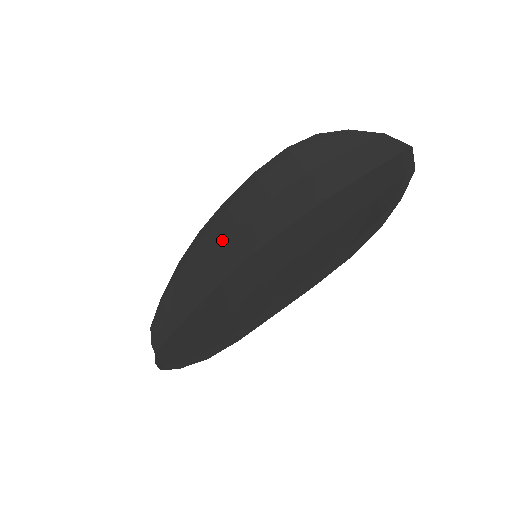
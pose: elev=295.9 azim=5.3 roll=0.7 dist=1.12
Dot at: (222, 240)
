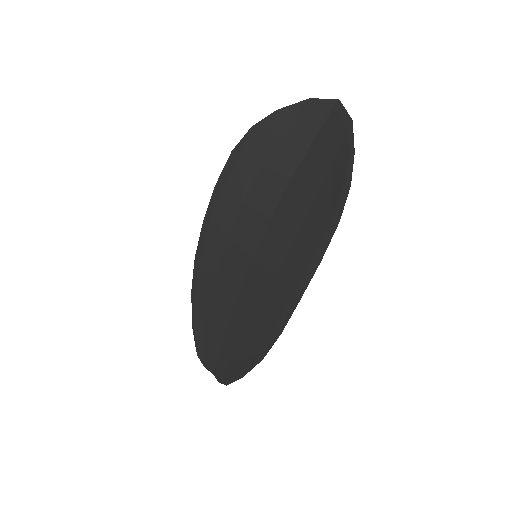
Dot at: (219, 256)
